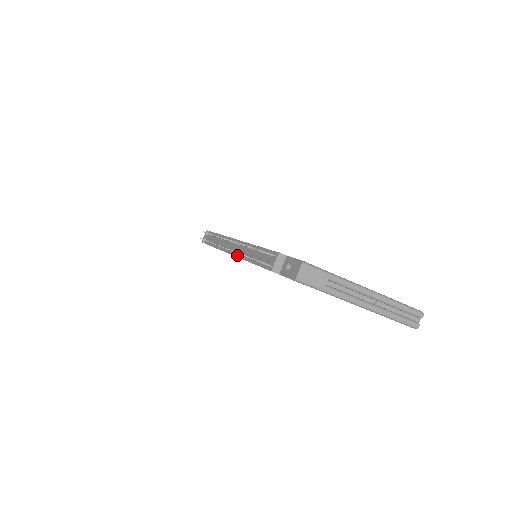
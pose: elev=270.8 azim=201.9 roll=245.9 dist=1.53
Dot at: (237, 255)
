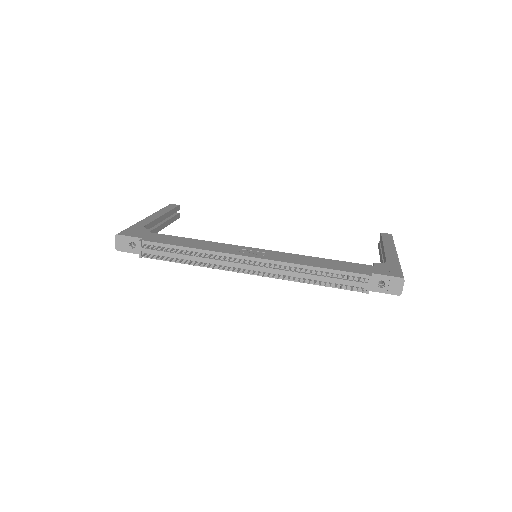
Dot at: occluded
